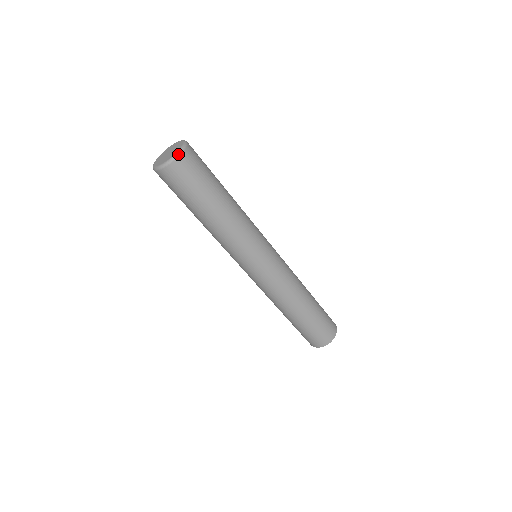
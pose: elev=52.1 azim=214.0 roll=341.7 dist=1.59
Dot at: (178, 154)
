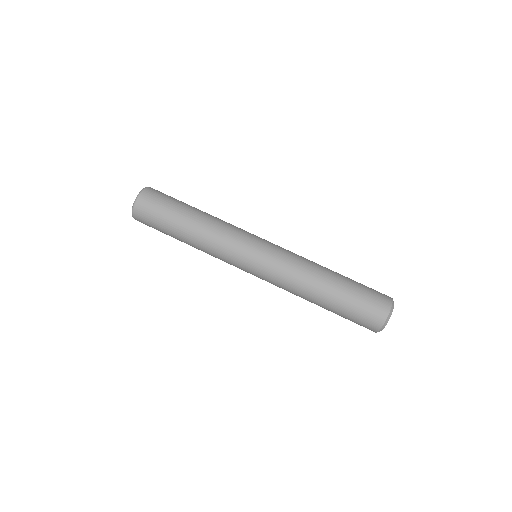
Dot at: (139, 194)
